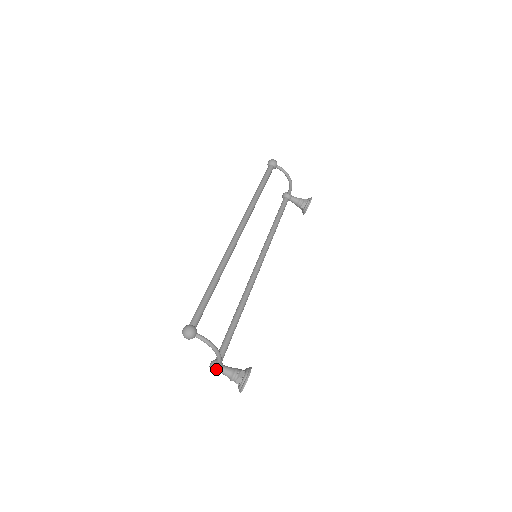
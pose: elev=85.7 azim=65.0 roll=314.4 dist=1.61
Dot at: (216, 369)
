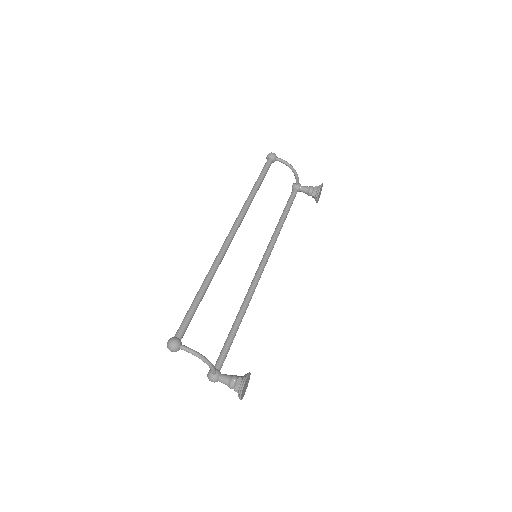
Dot at: (213, 378)
